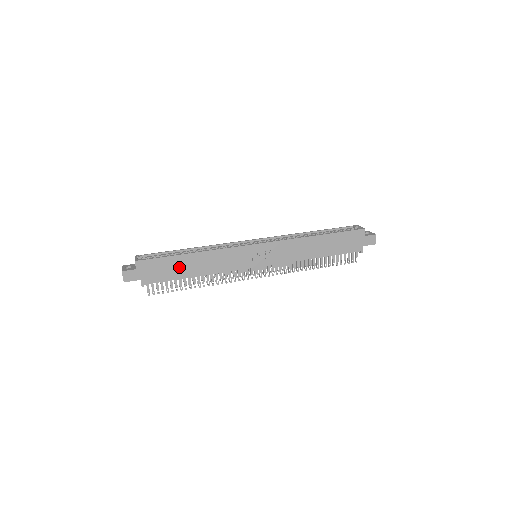
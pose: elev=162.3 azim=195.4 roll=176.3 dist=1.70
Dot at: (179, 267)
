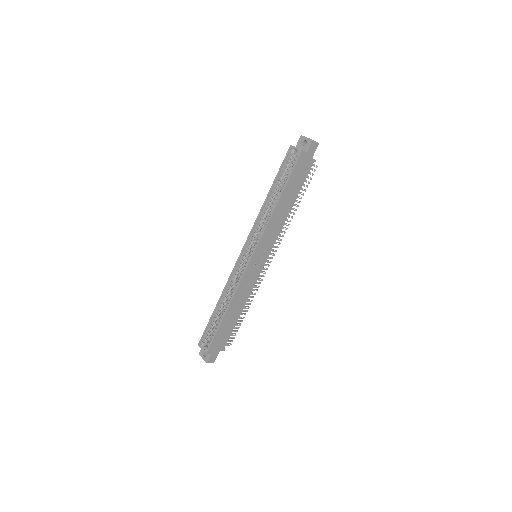
Dot at: (229, 323)
